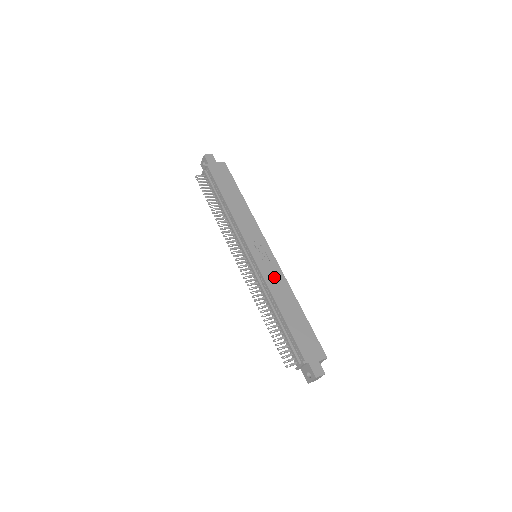
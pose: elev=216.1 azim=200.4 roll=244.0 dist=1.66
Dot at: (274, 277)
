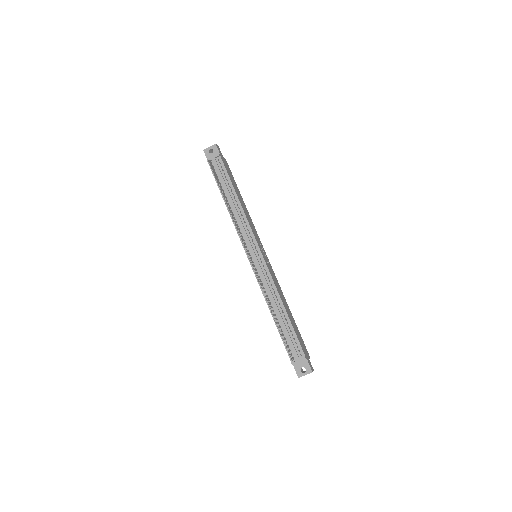
Dot at: (275, 279)
